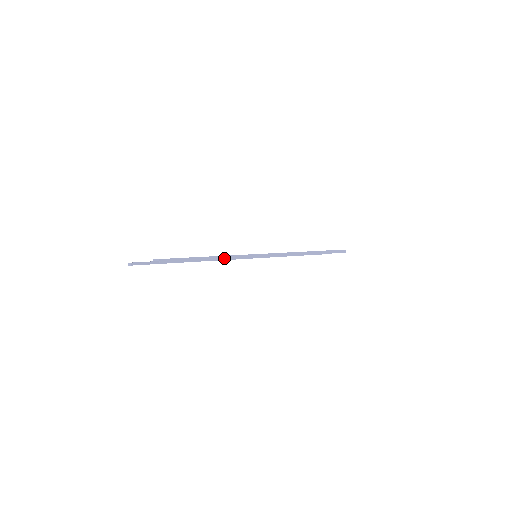
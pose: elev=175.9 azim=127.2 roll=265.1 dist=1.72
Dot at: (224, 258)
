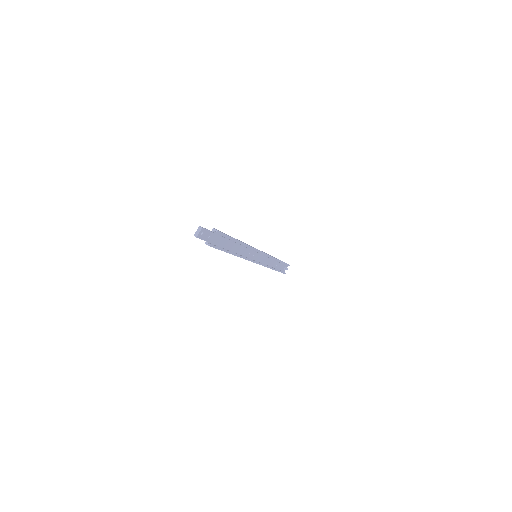
Dot at: (245, 244)
